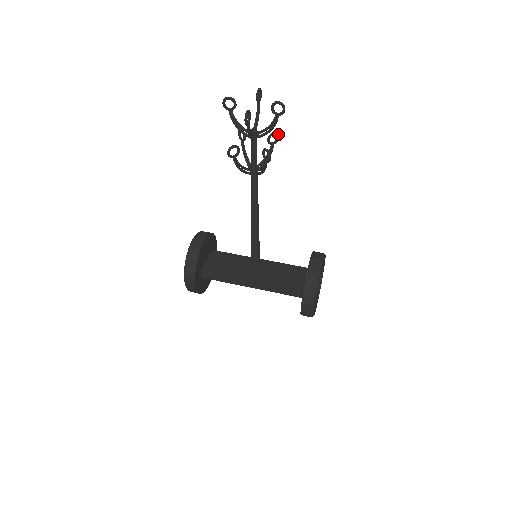
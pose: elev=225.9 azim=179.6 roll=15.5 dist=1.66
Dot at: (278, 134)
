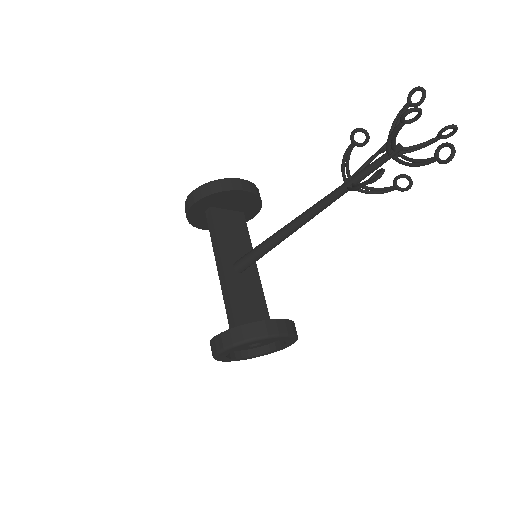
Dot at: occluded
